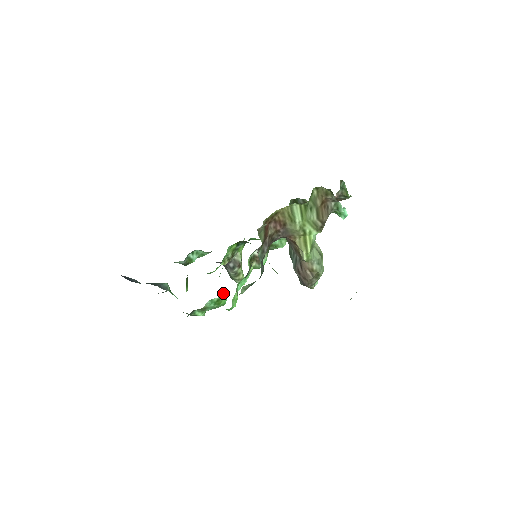
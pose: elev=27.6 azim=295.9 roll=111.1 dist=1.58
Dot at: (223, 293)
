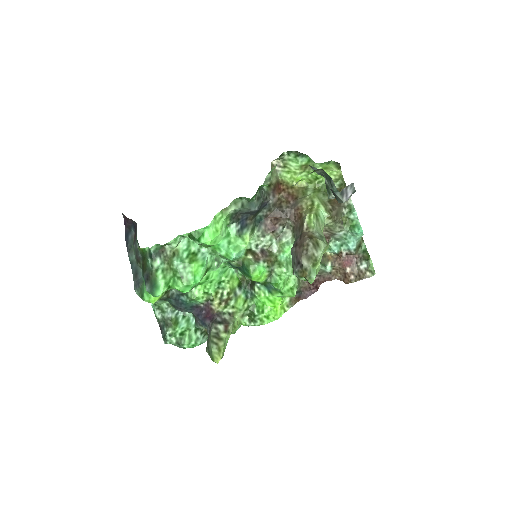
Dot at: (204, 254)
